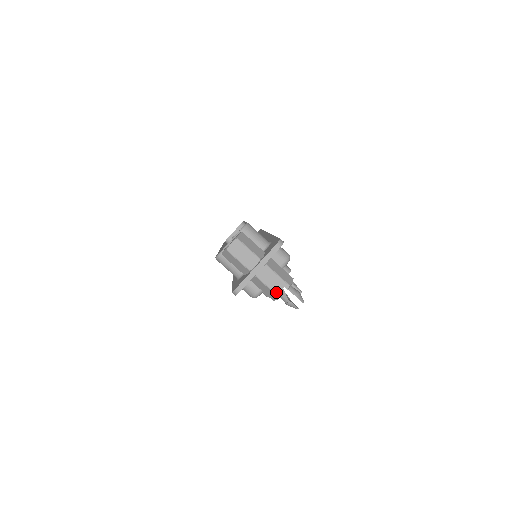
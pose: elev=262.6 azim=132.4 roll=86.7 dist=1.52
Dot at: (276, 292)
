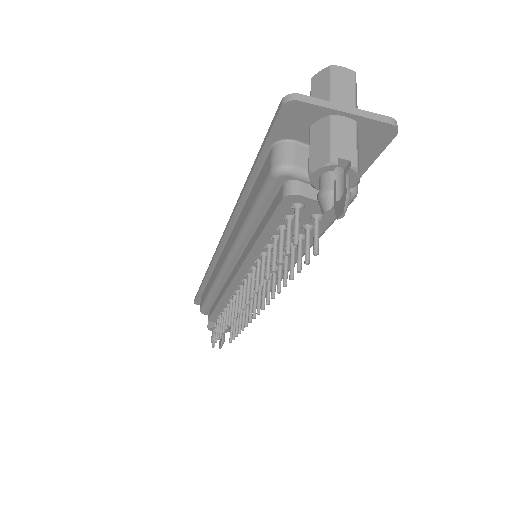
Dot at: (334, 153)
